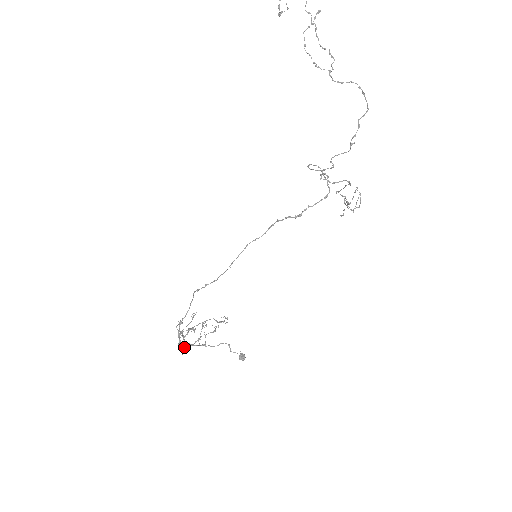
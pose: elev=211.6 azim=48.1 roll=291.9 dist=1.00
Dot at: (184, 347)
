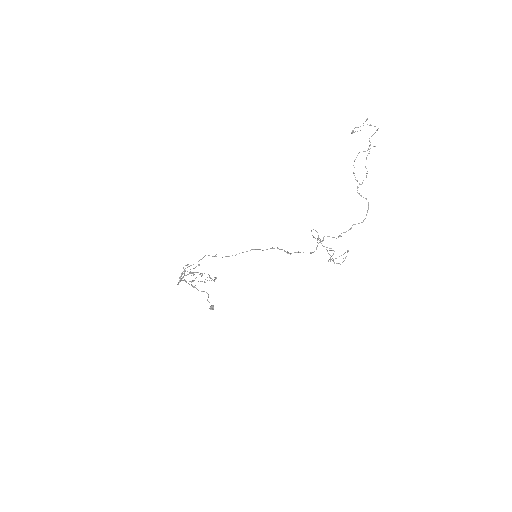
Dot at: (181, 280)
